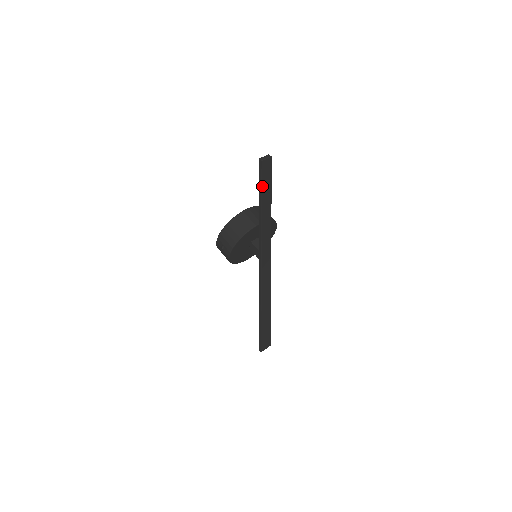
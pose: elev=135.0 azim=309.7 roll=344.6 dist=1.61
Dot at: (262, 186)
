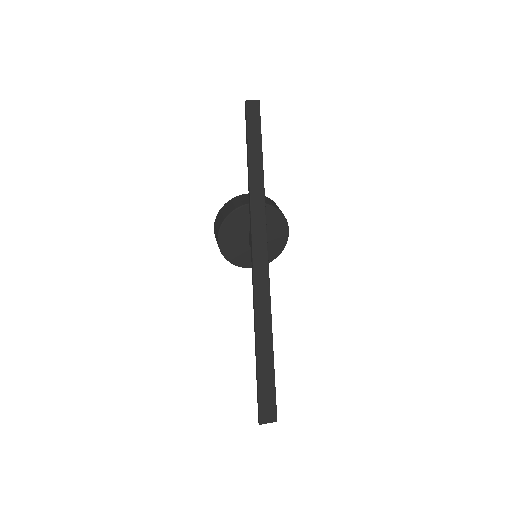
Dot at: (248, 135)
